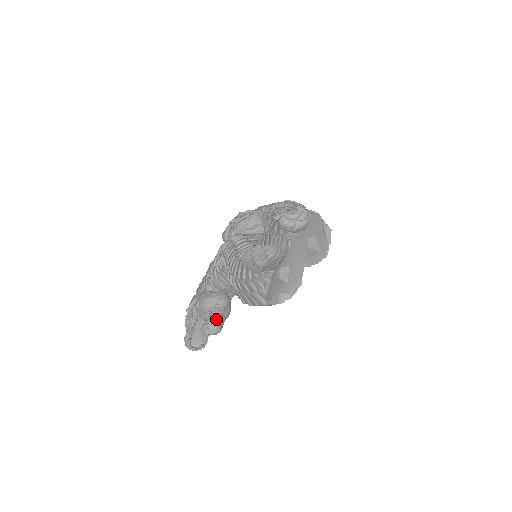
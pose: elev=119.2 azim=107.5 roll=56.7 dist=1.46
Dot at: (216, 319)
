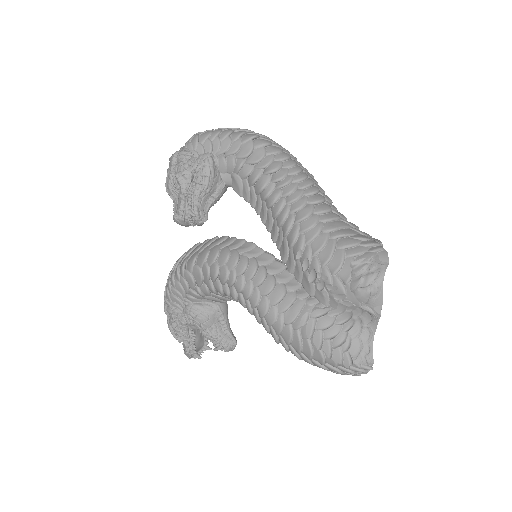
Dot at: (230, 337)
